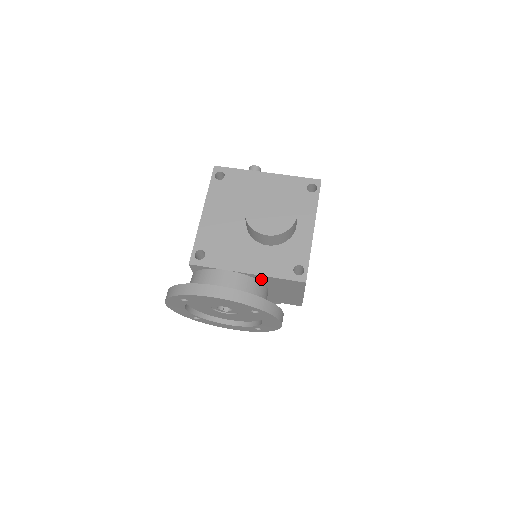
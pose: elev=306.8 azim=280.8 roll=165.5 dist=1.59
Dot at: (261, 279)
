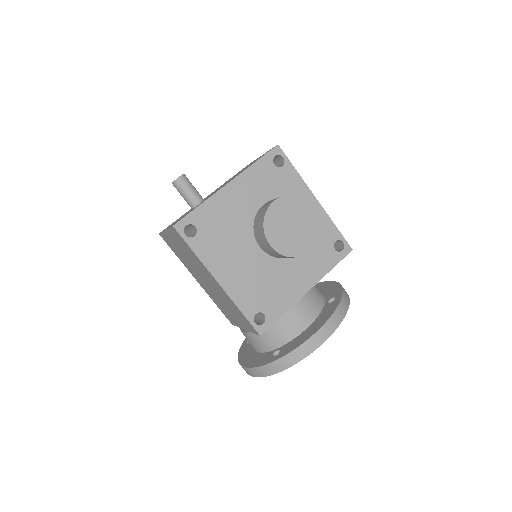
Dot at: occluded
